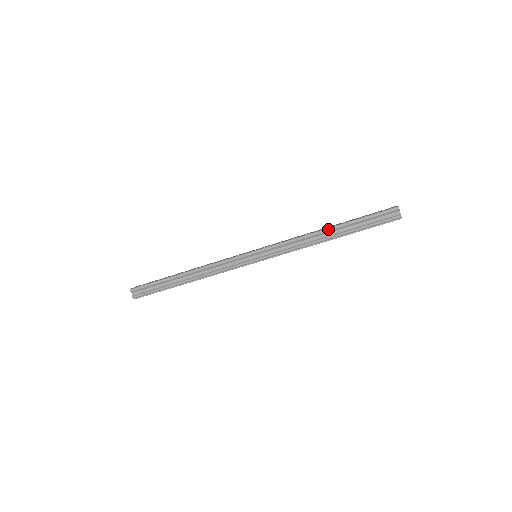
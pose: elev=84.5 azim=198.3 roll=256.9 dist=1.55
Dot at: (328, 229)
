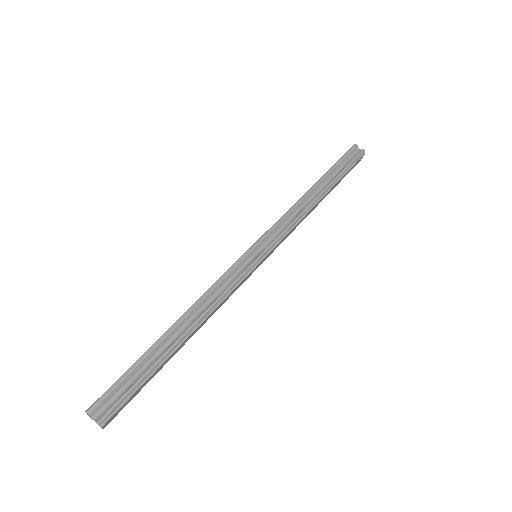
Dot at: (313, 186)
